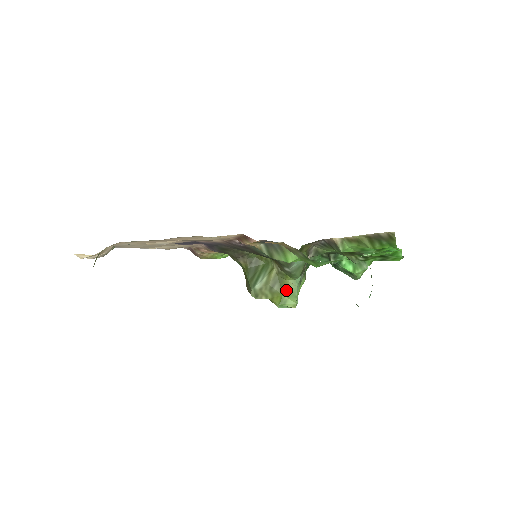
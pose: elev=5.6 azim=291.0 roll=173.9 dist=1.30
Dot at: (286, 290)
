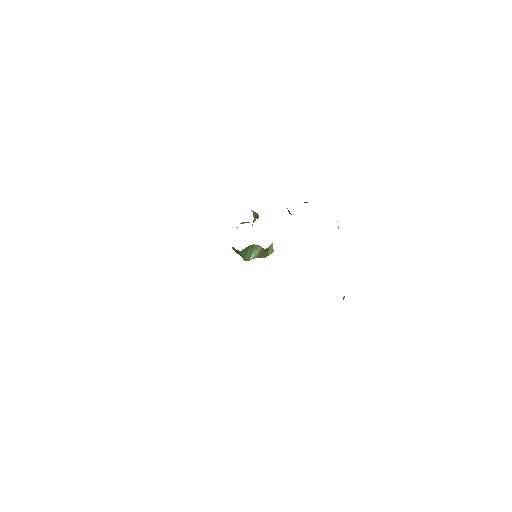
Dot at: (268, 251)
